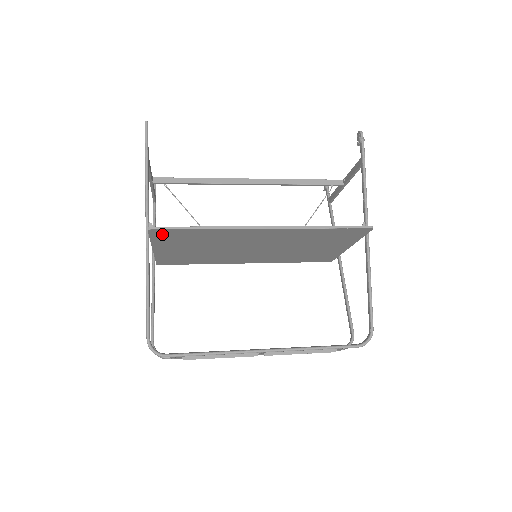
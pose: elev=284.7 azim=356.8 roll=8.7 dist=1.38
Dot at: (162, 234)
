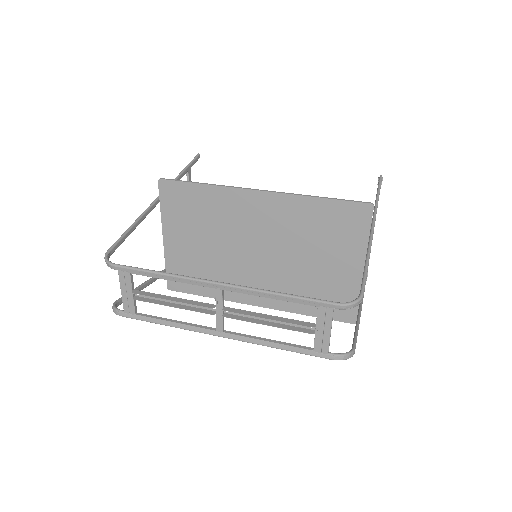
Dot at: (170, 194)
